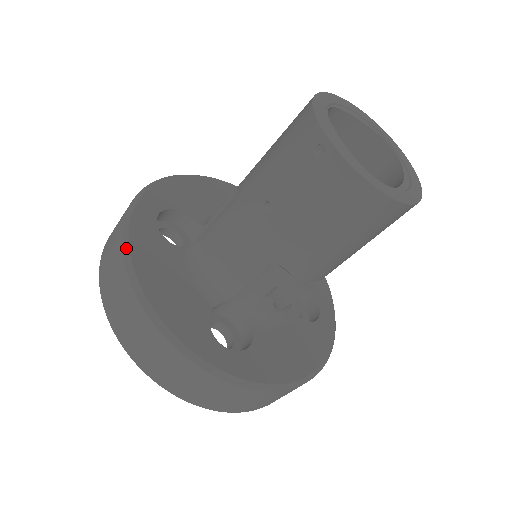
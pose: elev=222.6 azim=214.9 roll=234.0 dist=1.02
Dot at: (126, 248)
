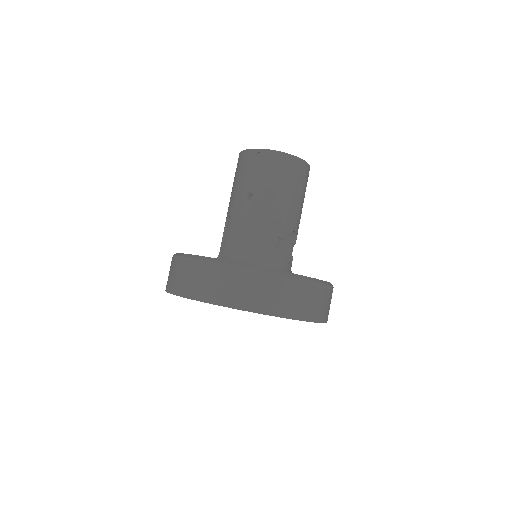
Dot at: (190, 255)
